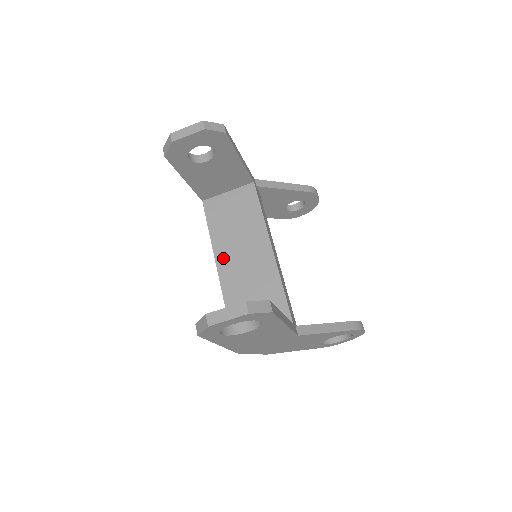
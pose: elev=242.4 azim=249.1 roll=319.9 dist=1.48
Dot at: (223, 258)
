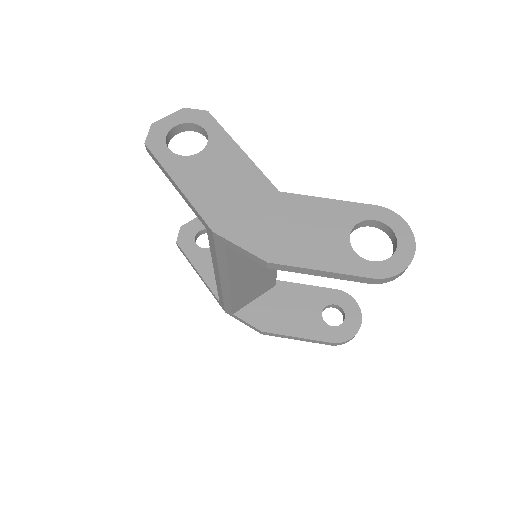
Dot at: occluded
